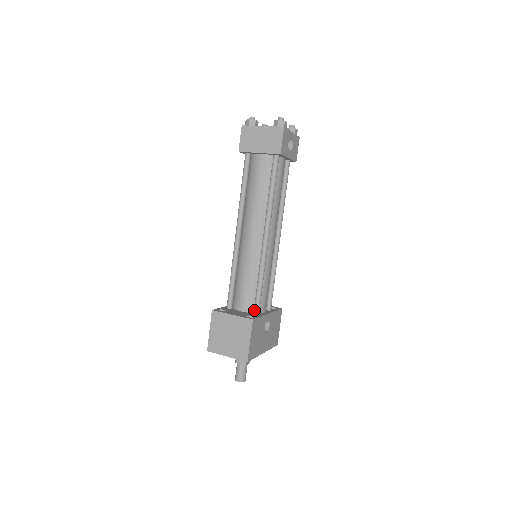
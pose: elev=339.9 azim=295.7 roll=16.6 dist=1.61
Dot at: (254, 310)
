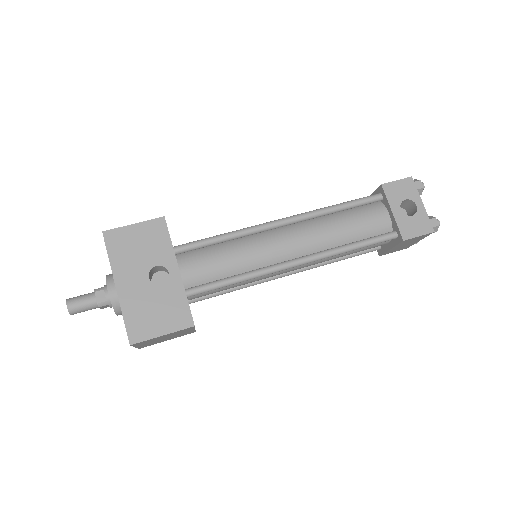
Dot at: (179, 246)
